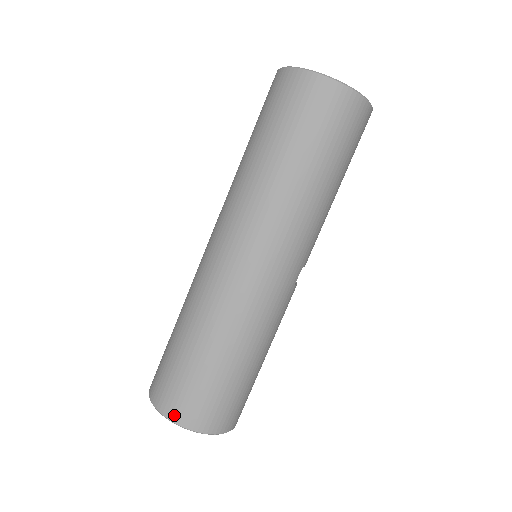
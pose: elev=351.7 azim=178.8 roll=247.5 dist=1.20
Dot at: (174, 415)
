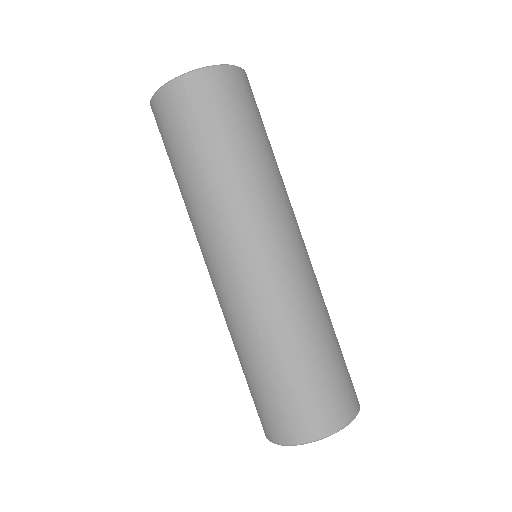
Dot at: (318, 432)
